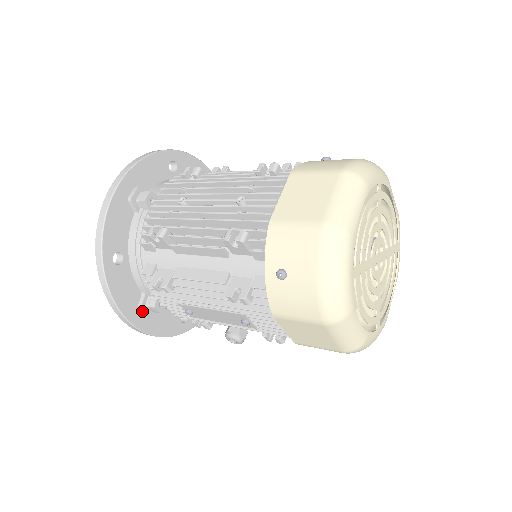
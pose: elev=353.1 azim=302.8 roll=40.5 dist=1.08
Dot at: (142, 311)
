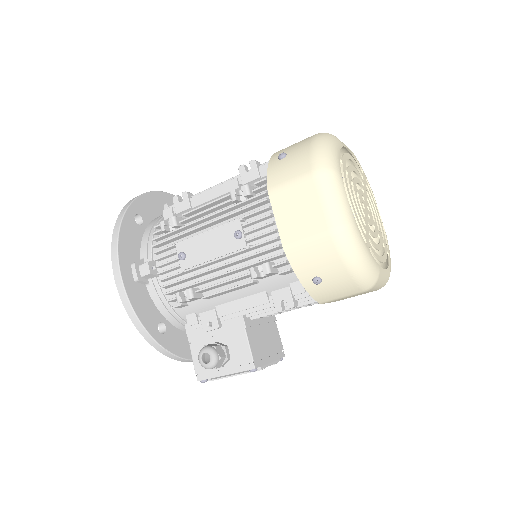
Dot at: (133, 268)
